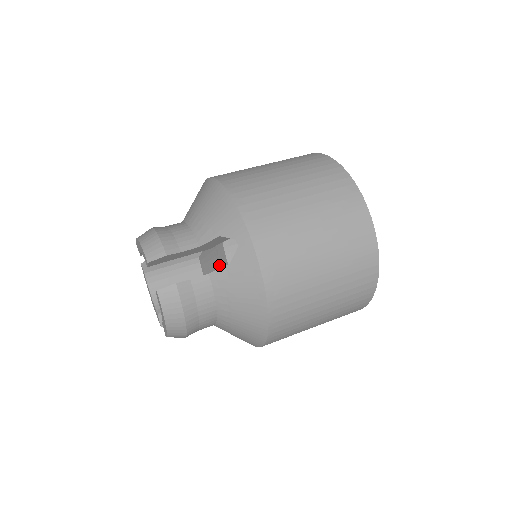
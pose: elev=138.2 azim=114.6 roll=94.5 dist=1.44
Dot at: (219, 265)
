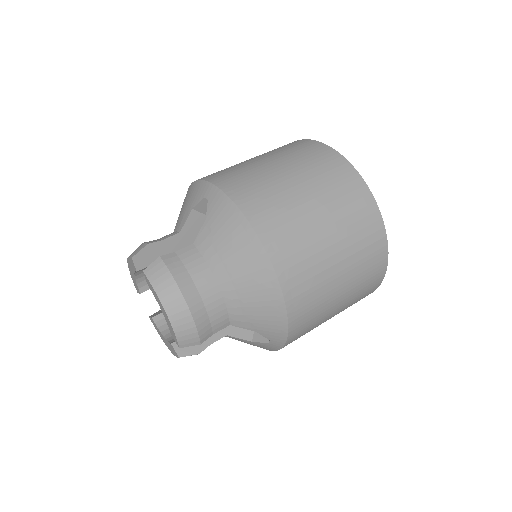
Dot at: occluded
